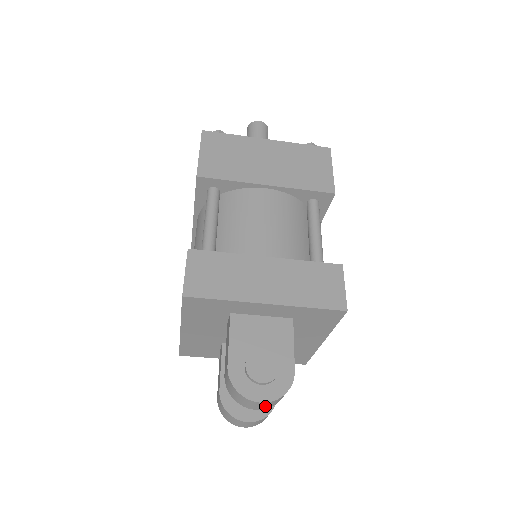
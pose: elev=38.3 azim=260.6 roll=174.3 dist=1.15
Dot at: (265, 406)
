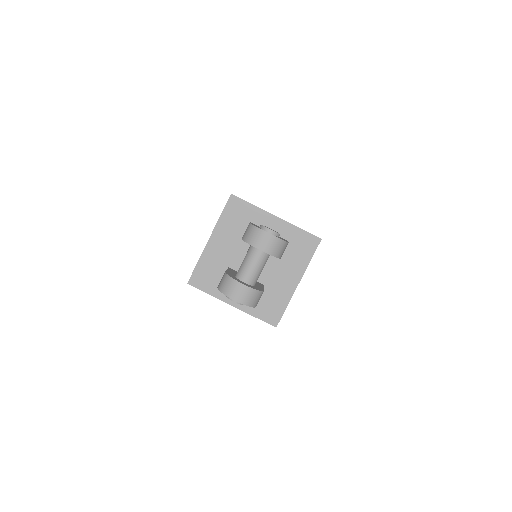
Dot at: (269, 245)
